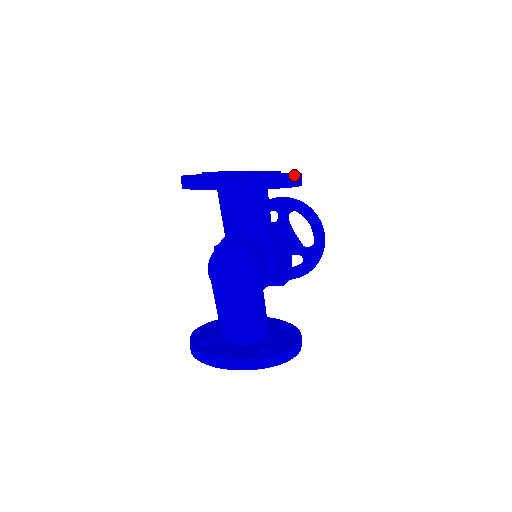
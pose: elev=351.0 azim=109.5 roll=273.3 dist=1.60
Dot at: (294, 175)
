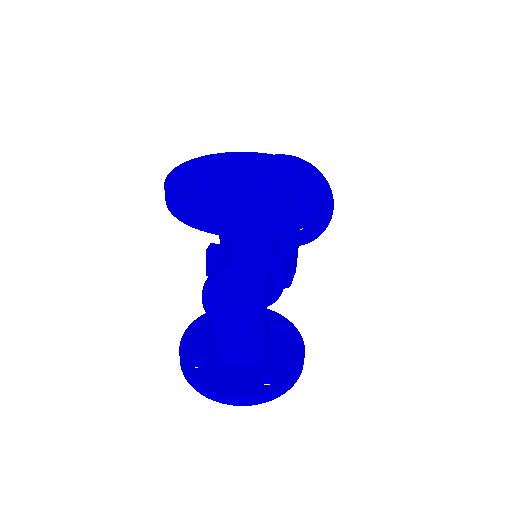
Dot at: (320, 203)
